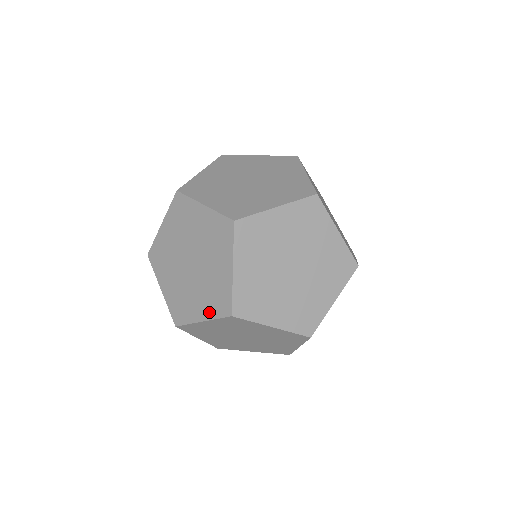
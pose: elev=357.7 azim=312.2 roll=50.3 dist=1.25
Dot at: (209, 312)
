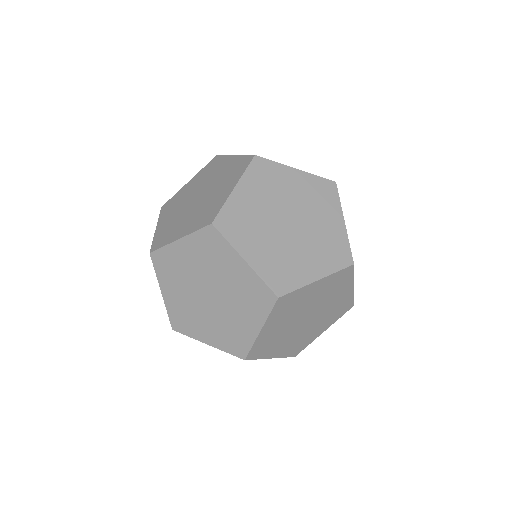
Dot at: (191, 228)
